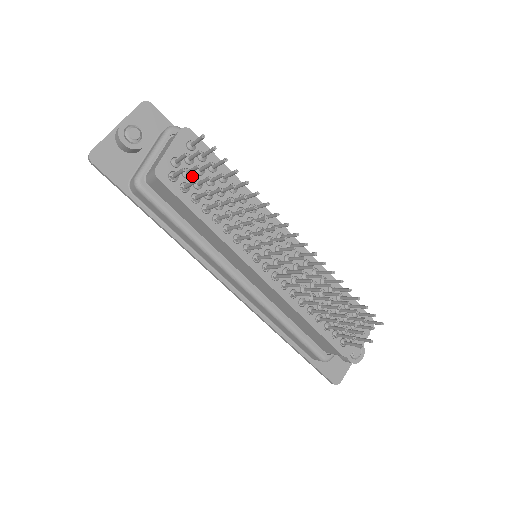
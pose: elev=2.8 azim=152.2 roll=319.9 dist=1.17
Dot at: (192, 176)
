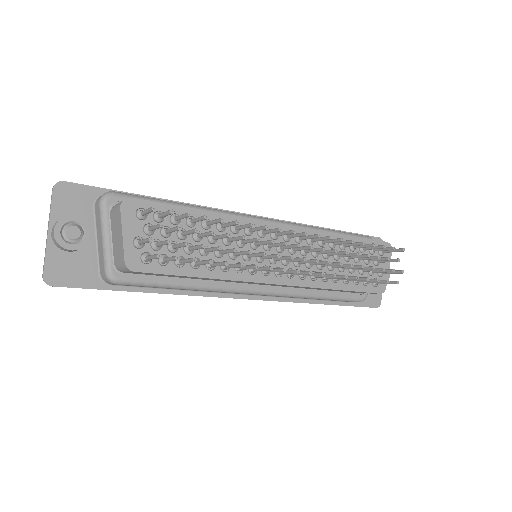
Dot at: occluded
